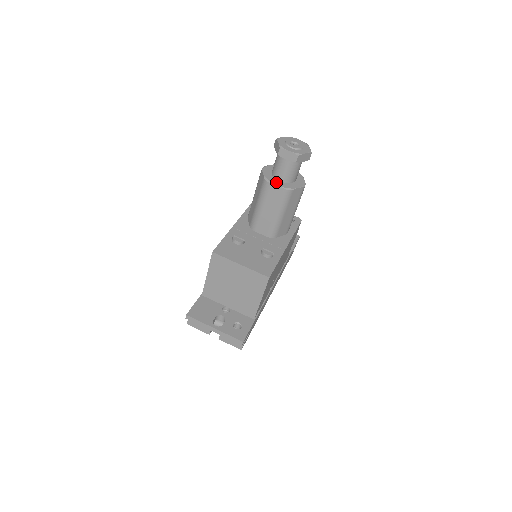
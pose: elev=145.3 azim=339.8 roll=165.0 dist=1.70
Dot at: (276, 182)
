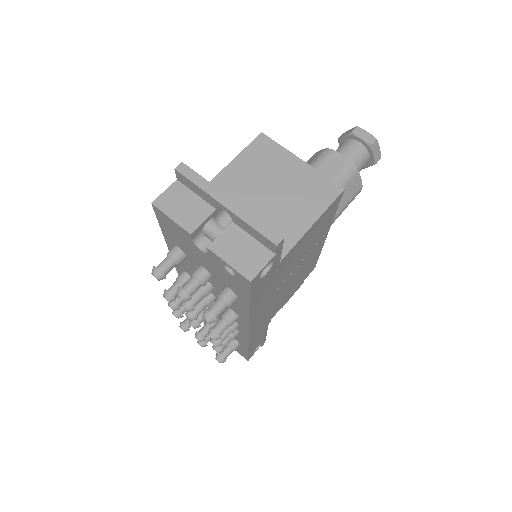
Dot at: (339, 156)
